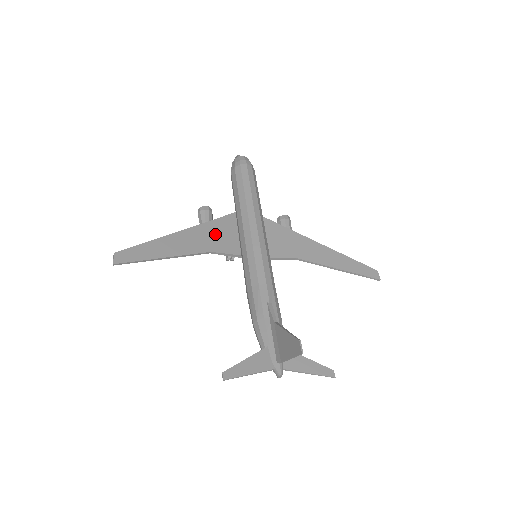
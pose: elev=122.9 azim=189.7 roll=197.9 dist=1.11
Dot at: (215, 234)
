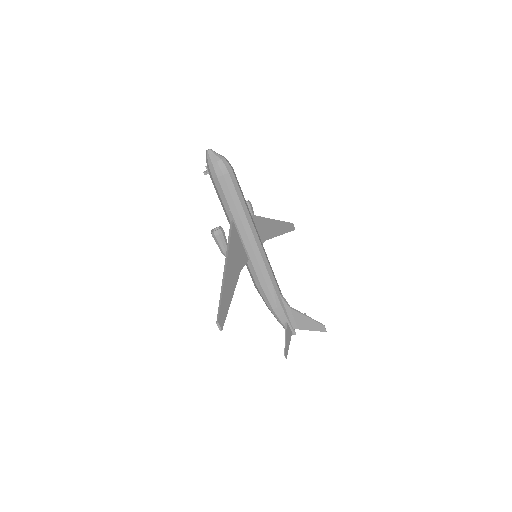
Dot at: (236, 253)
